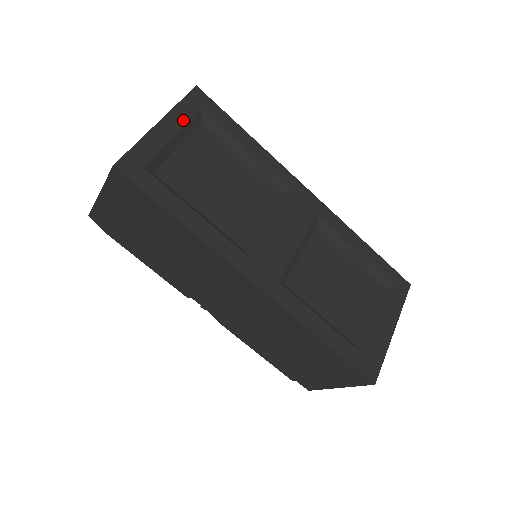
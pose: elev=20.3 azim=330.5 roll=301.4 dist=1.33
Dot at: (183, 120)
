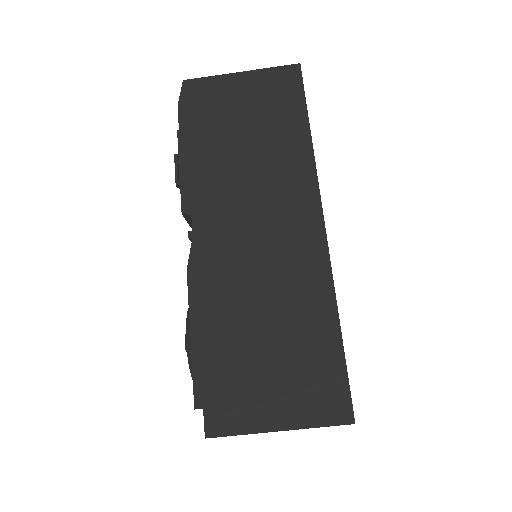
Dot at: occluded
